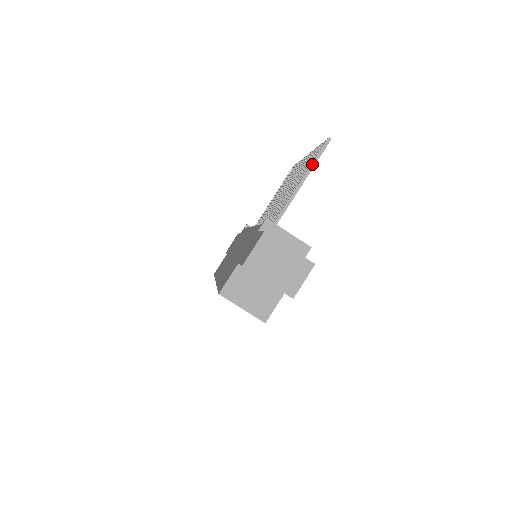
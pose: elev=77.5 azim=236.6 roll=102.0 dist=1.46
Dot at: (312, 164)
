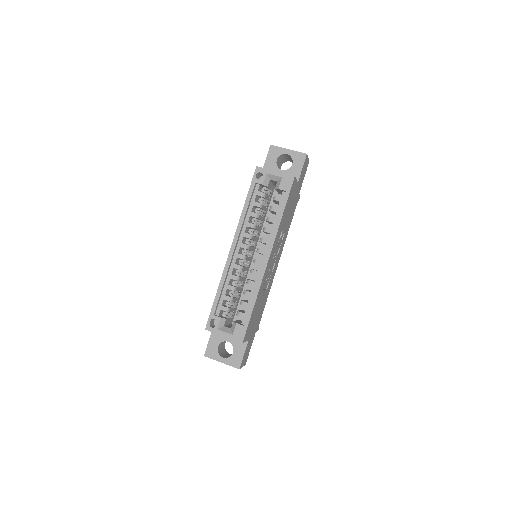
Dot at: occluded
